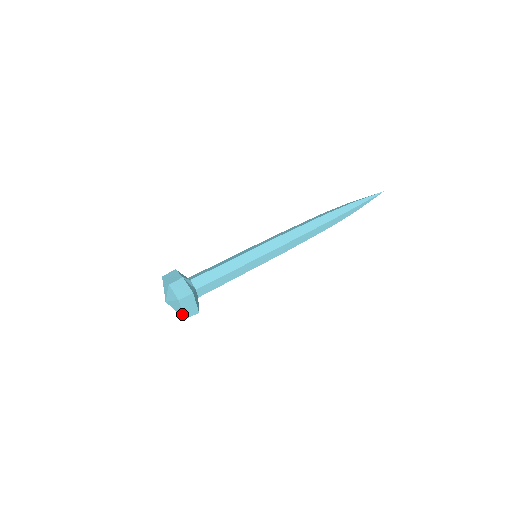
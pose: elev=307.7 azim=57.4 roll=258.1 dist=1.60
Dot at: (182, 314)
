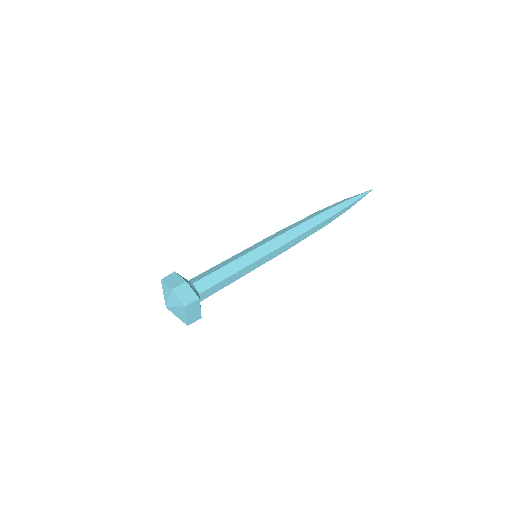
Dot at: (185, 320)
